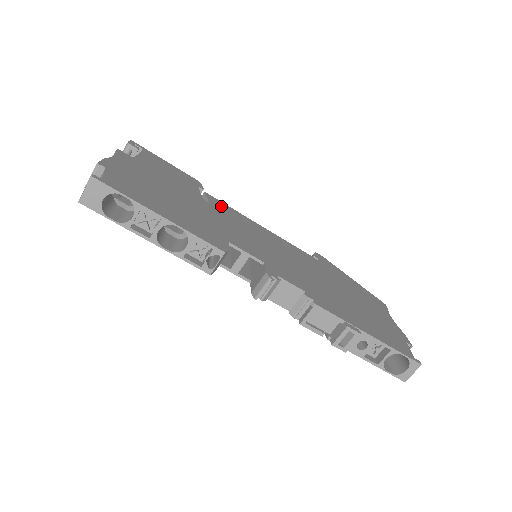
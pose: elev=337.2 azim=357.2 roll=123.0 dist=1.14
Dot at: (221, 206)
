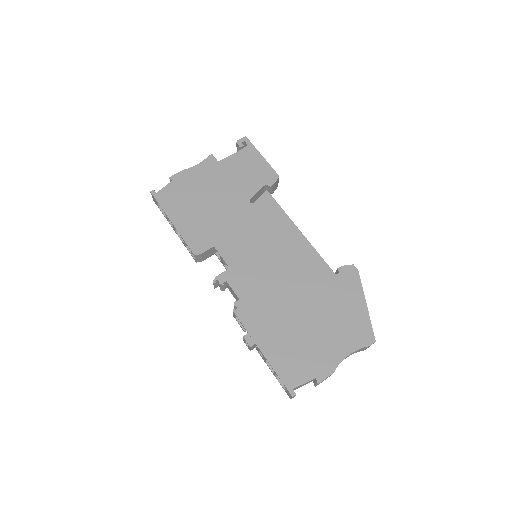
Dot at: (266, 207)
